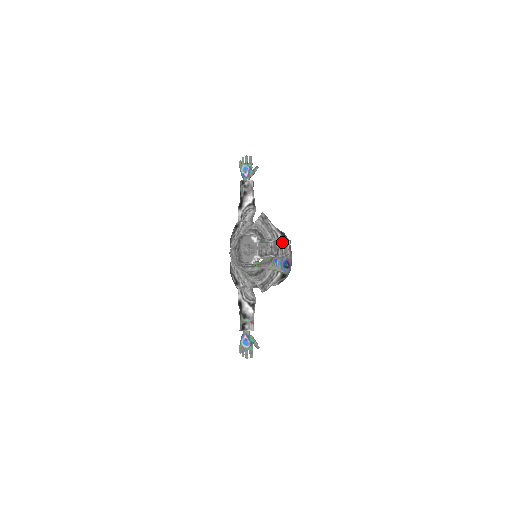
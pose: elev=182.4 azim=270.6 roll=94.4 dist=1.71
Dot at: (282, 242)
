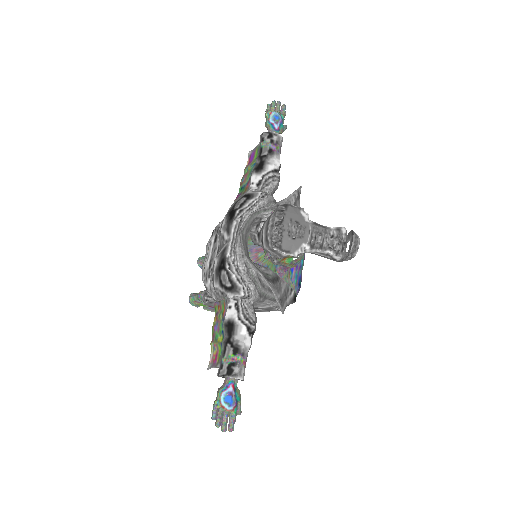
Dot at: occluded
